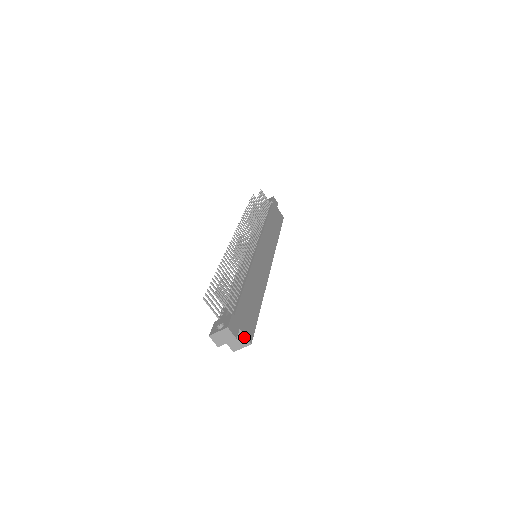
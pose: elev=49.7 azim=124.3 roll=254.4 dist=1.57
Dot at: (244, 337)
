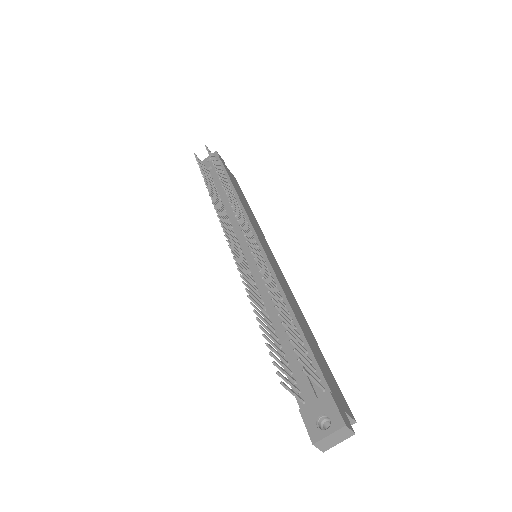
Dot at: (348, 418)
